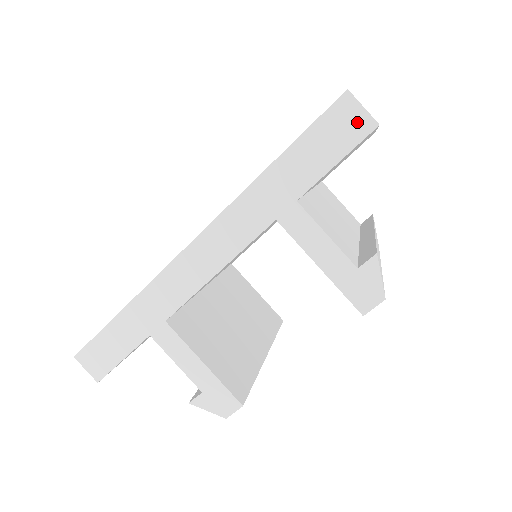
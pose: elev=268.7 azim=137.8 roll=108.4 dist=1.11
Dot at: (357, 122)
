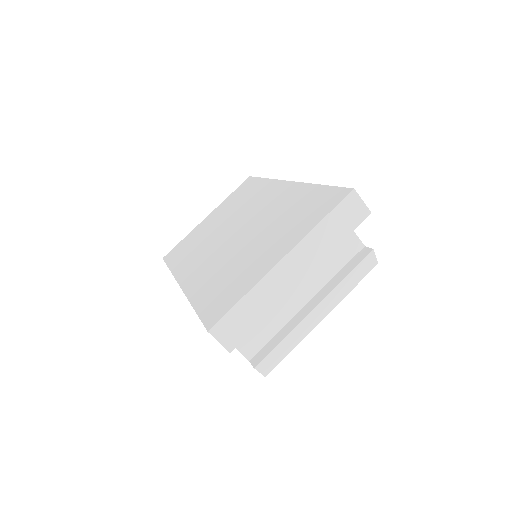
Dot at: occluded
